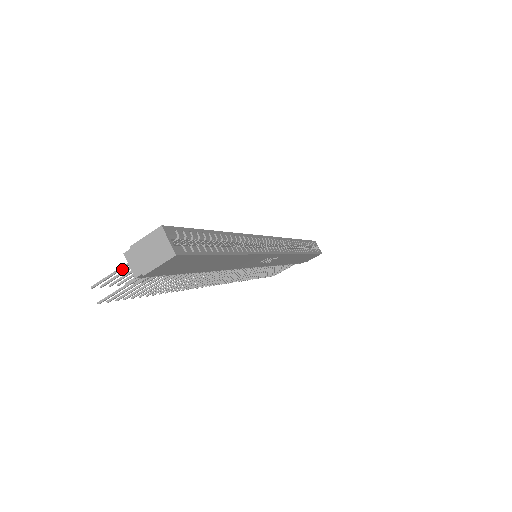
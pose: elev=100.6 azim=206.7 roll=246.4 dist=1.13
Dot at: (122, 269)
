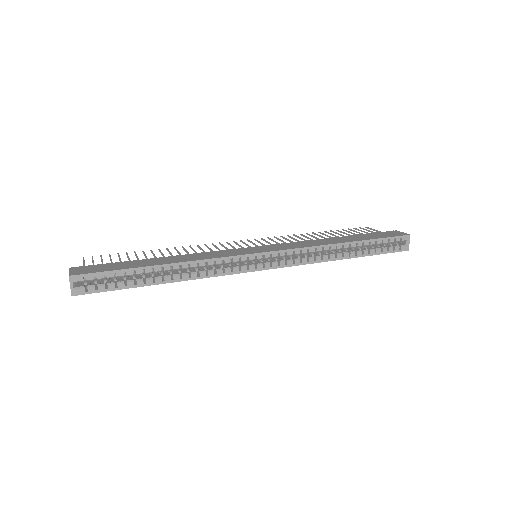
Dot at: occluded
